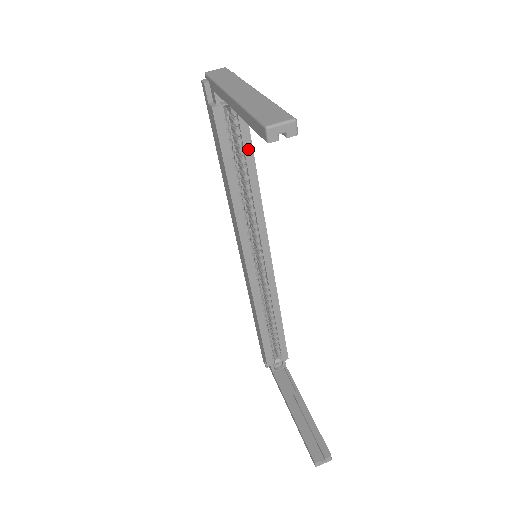
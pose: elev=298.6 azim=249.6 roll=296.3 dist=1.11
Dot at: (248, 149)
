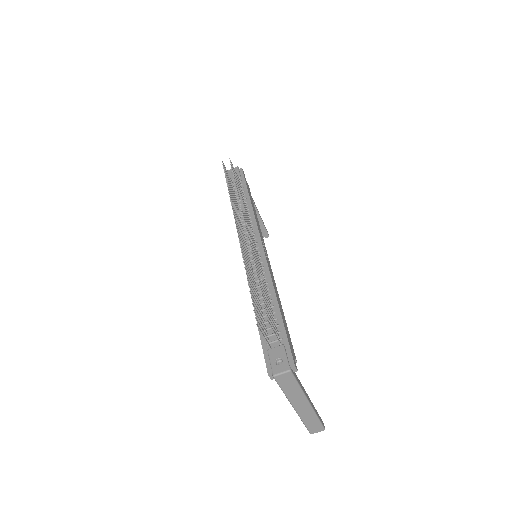
Dot at: occluded
